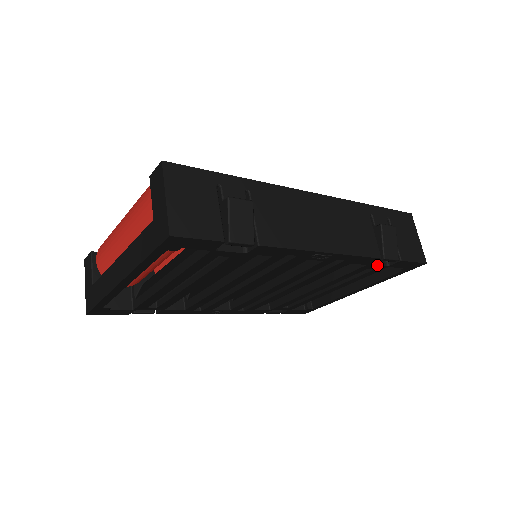
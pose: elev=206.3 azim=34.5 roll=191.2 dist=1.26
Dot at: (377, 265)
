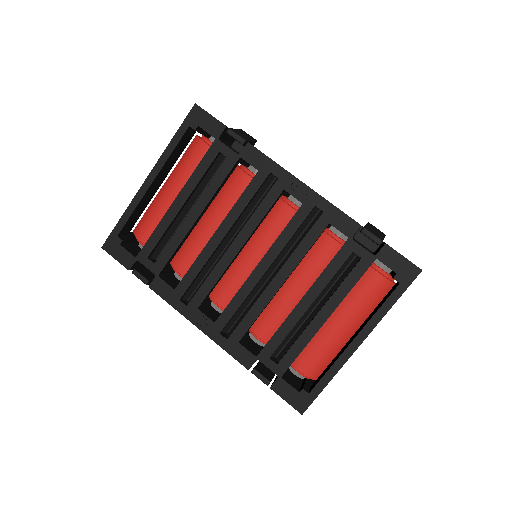
Dot at: (361, 246)
